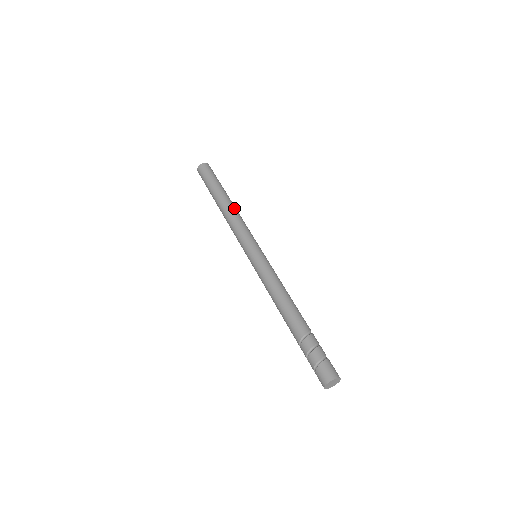
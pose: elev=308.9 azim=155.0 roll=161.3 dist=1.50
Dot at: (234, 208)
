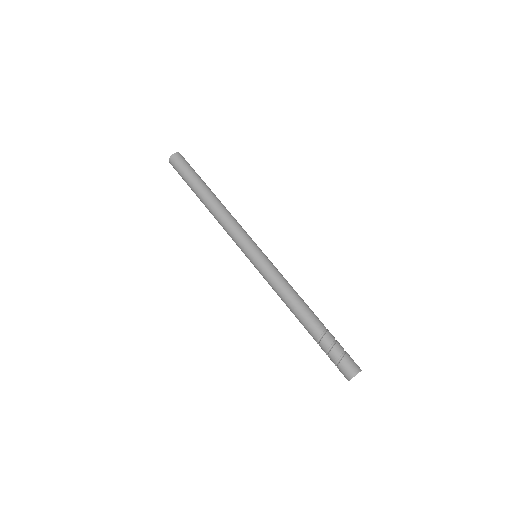
Dot at: (218, 206)
